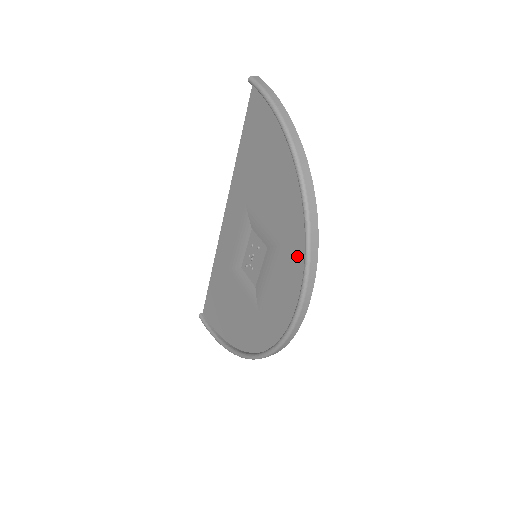
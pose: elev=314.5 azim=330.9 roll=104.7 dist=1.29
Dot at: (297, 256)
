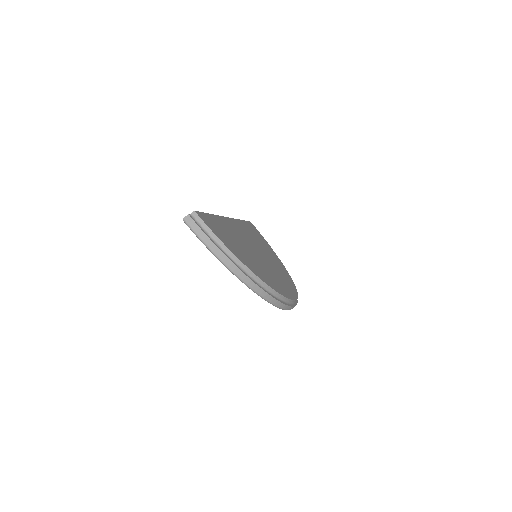
Dot at: occluded
